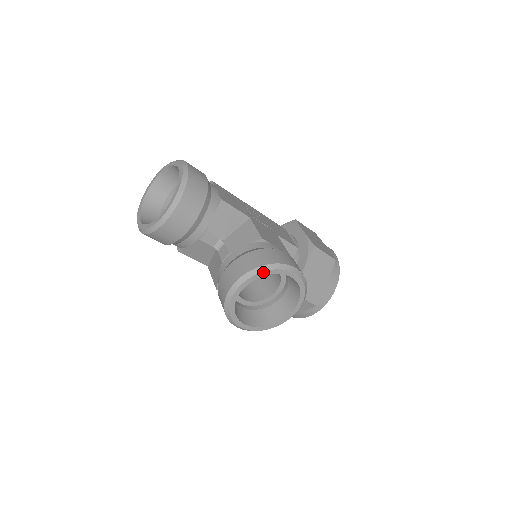
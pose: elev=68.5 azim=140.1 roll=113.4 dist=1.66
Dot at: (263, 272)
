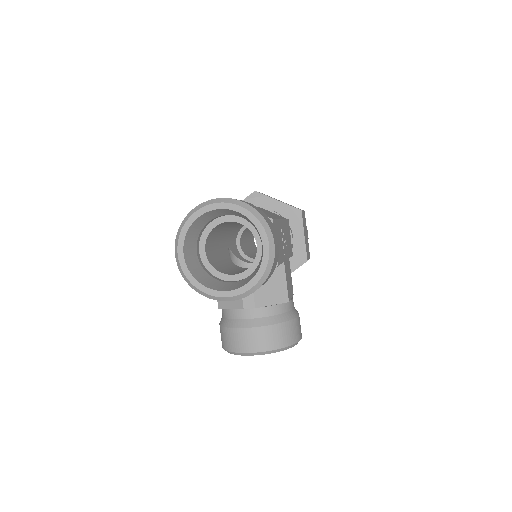
Dot at: occluded
